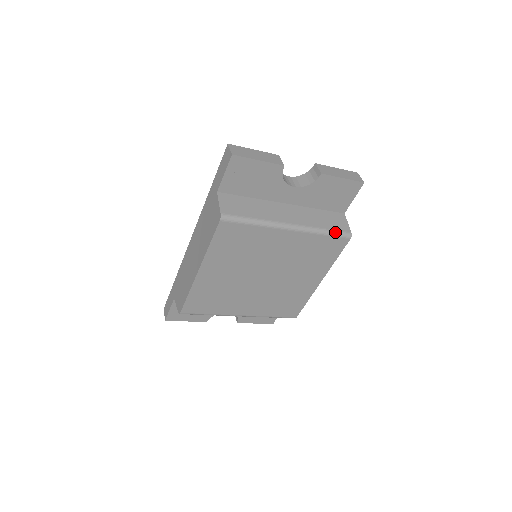
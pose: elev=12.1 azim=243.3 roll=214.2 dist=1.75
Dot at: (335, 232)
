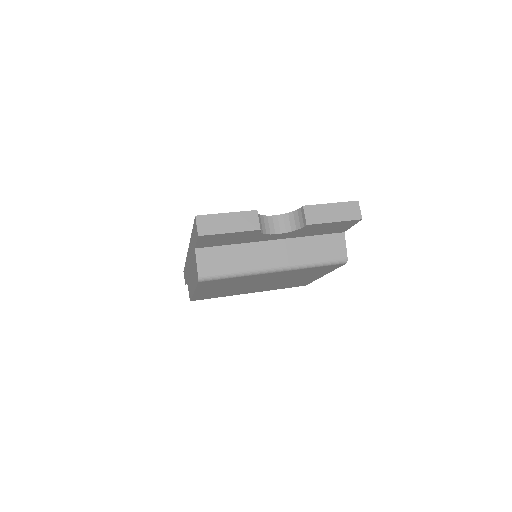
Dot at: (327, 263)
